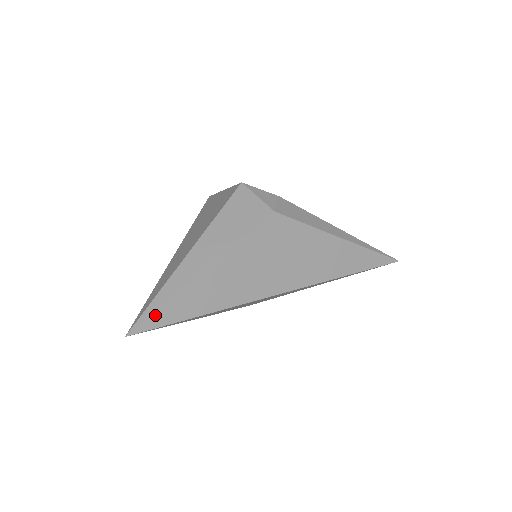
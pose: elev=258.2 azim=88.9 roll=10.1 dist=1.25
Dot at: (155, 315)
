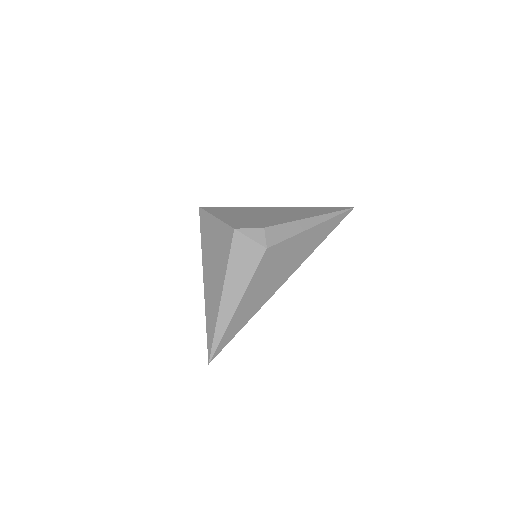
Dot at: (219, 345)
